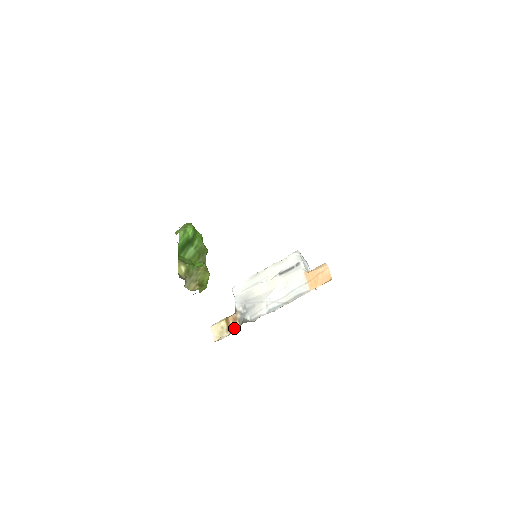
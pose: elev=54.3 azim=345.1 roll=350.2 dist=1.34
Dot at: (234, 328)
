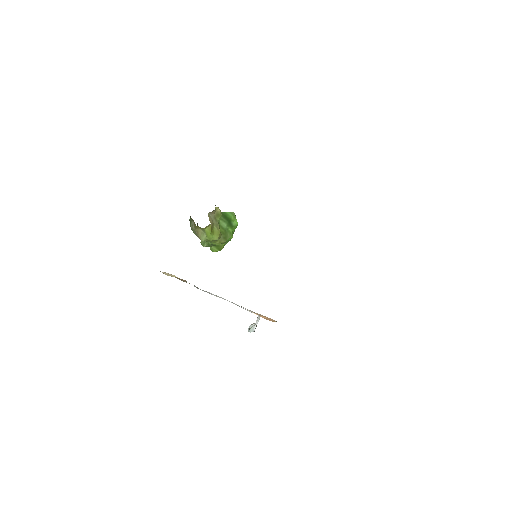
Dot at: (181, 280)
